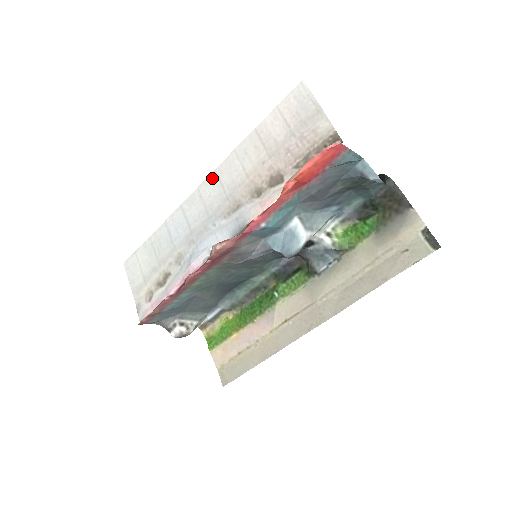
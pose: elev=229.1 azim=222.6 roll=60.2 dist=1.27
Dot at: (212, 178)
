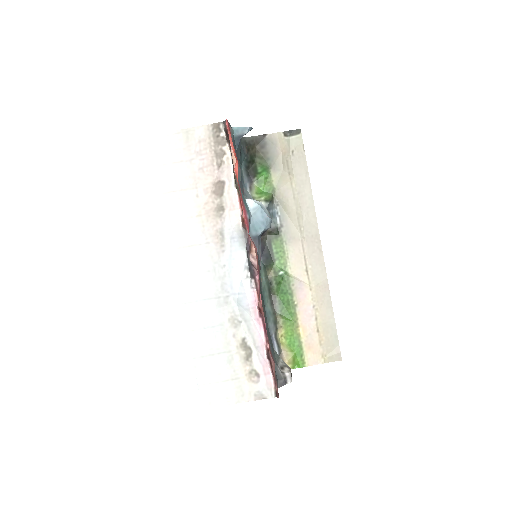
Dot at: (179, 255)
